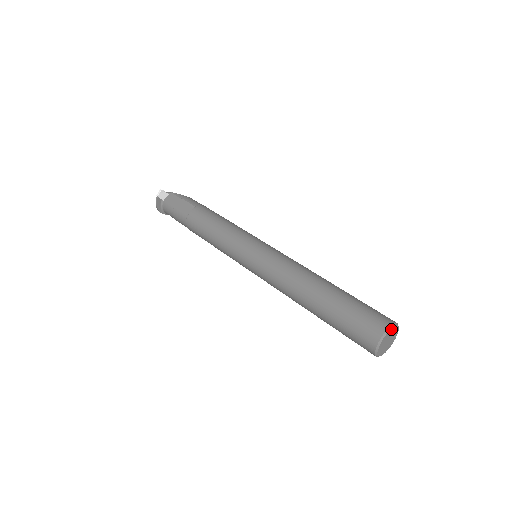
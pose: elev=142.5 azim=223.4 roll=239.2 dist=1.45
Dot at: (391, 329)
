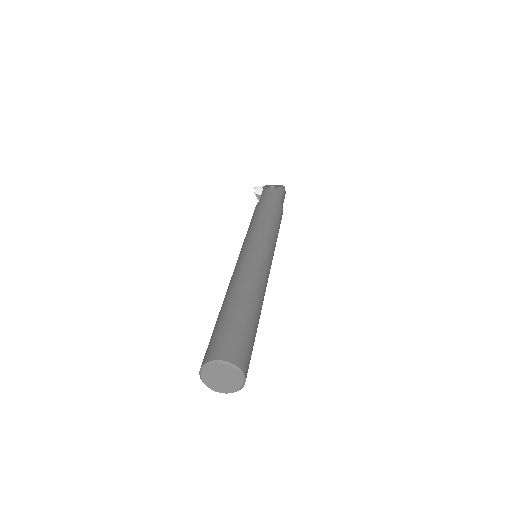
Dot at: (207, 367)
